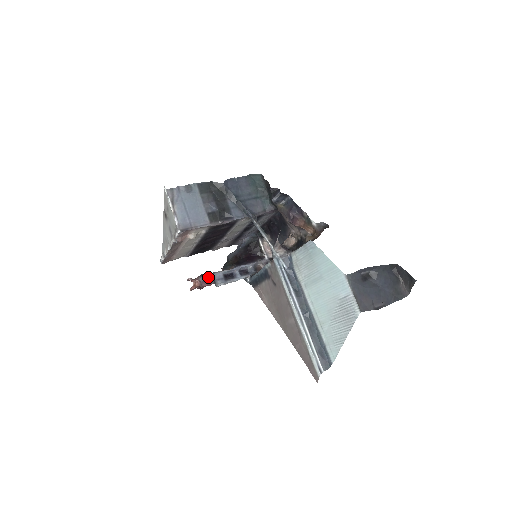
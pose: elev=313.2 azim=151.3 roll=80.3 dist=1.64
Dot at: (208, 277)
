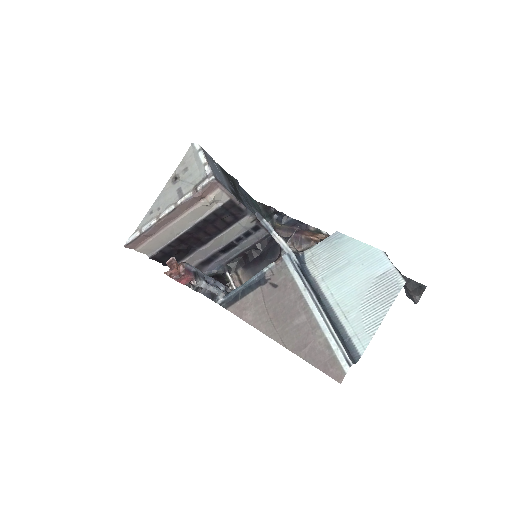
Dot at: (192, 268)
